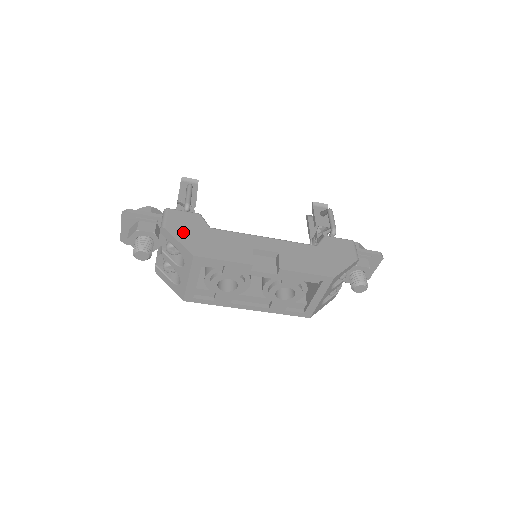
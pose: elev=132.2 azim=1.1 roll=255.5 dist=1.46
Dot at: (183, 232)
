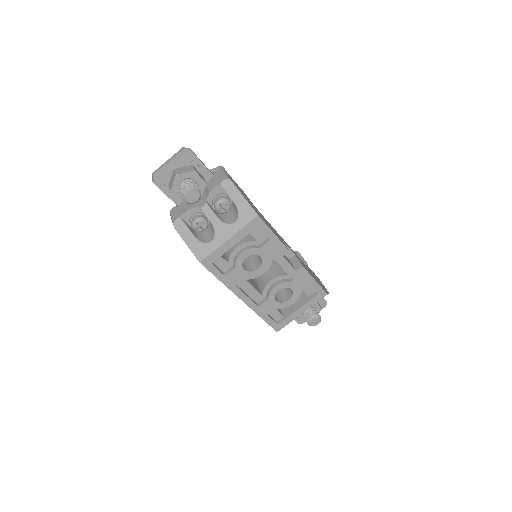
Dot at: (243, 194)
